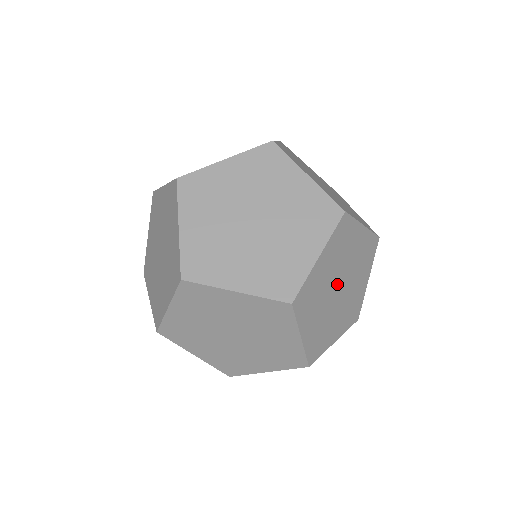
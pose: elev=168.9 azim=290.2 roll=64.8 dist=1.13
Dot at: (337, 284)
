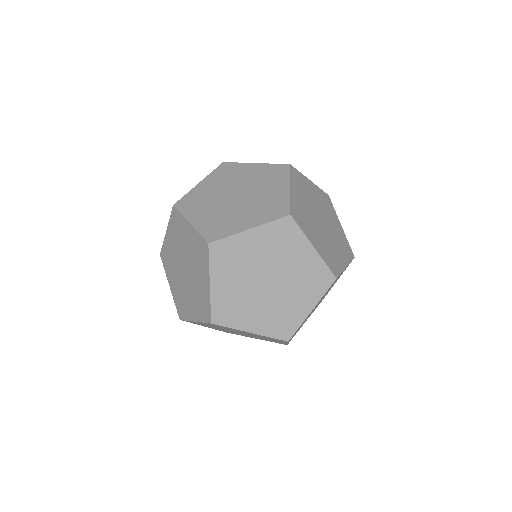
Dot at: occluded
